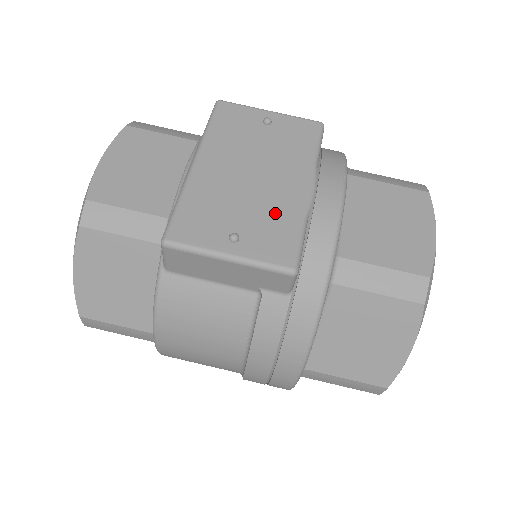
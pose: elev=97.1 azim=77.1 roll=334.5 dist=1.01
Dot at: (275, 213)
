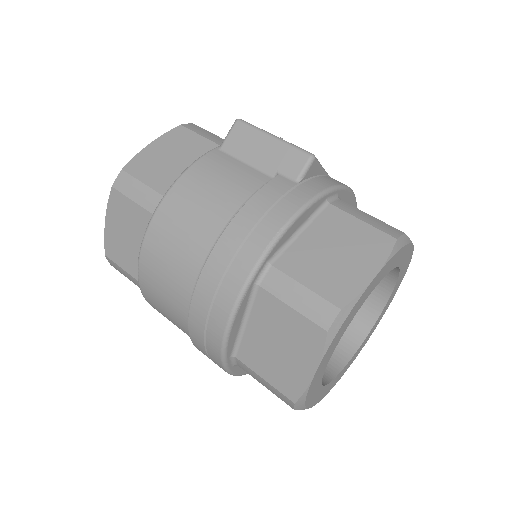
Dot at: occluded
